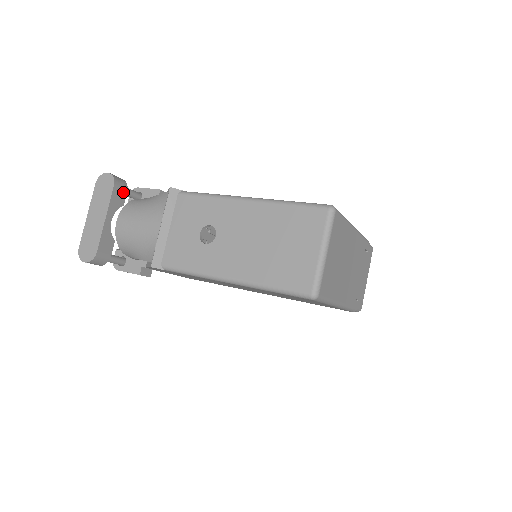
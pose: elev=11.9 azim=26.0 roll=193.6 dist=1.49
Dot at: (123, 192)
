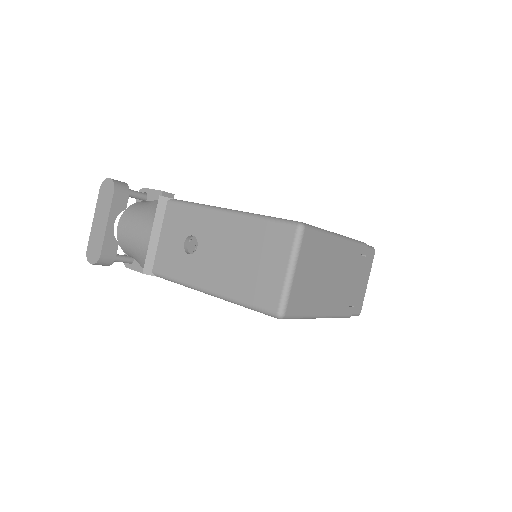
Dot at: (125, 196)
